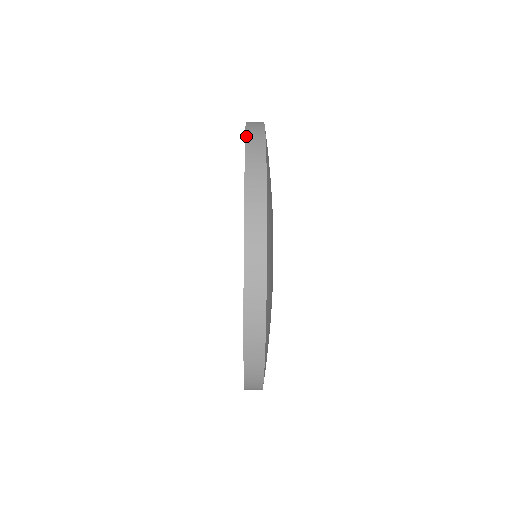
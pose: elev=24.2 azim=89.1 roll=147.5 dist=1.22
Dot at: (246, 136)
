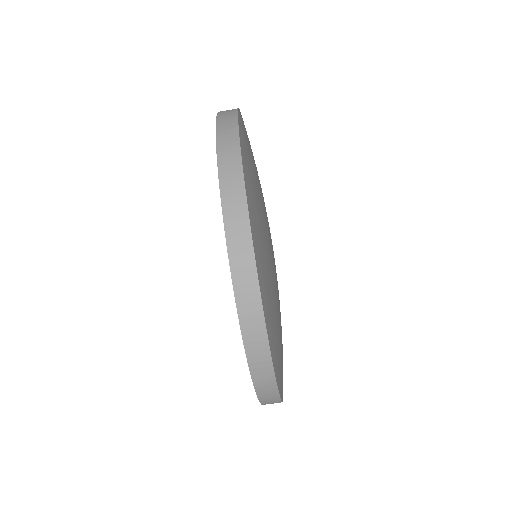
Dot at: occluded
